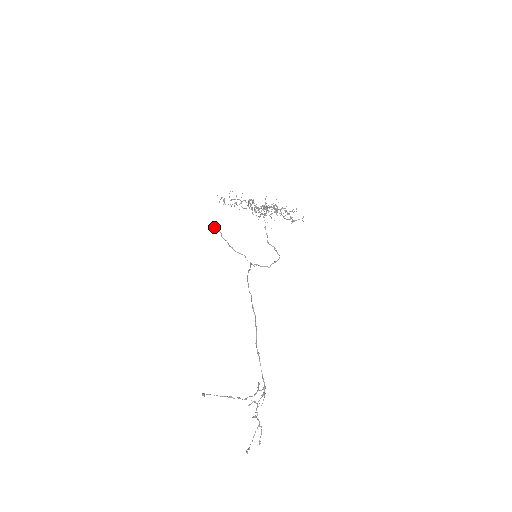
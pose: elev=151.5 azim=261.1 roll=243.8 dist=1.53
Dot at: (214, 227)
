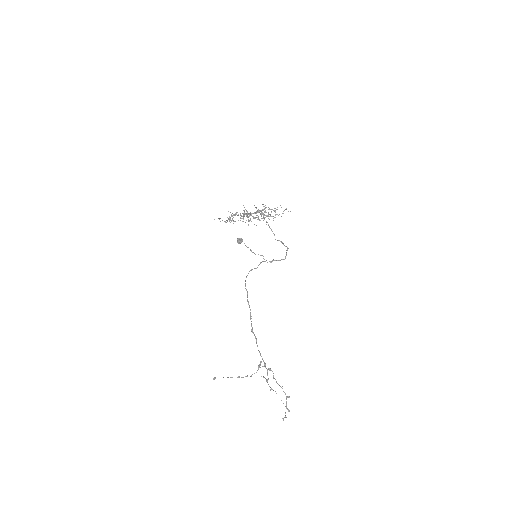
Dot at: (238, 240)
